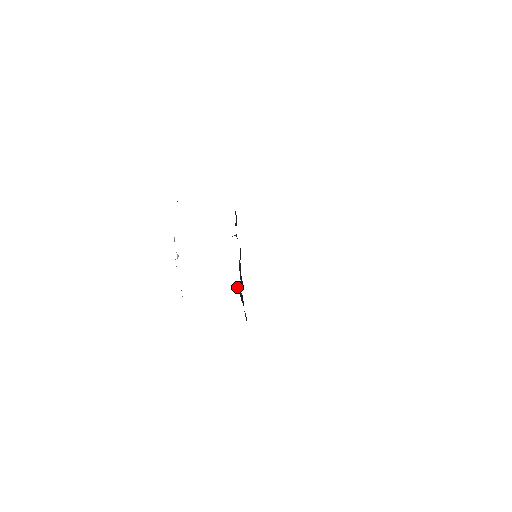
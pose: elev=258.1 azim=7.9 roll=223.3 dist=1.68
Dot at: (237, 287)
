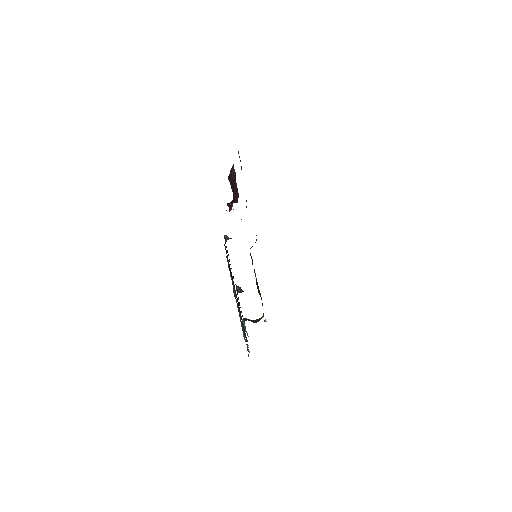
Dot at: occluded
